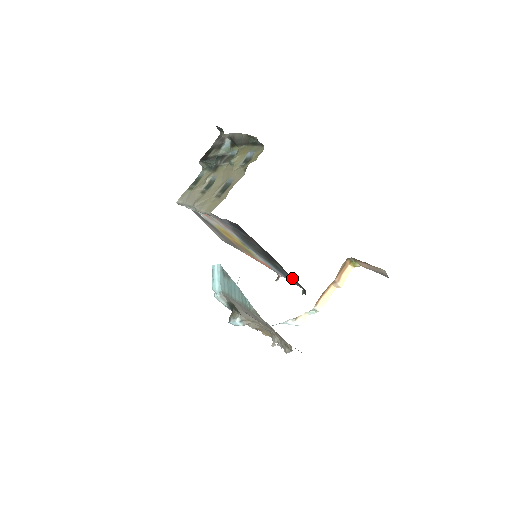
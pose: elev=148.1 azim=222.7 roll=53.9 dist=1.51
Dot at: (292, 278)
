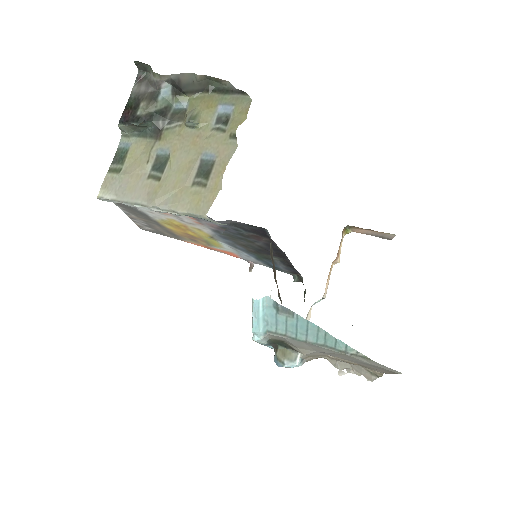
Dot at: (288, 268)
